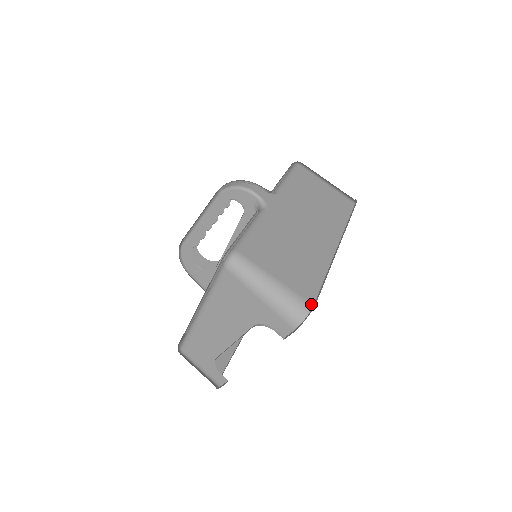
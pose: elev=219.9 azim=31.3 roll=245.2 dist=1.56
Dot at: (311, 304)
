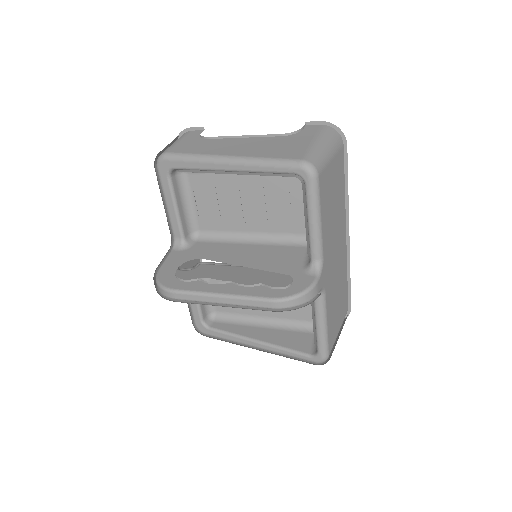
Dot at: (348, 310)
